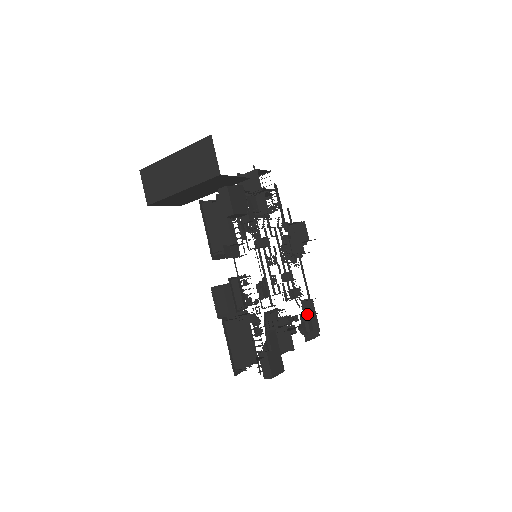
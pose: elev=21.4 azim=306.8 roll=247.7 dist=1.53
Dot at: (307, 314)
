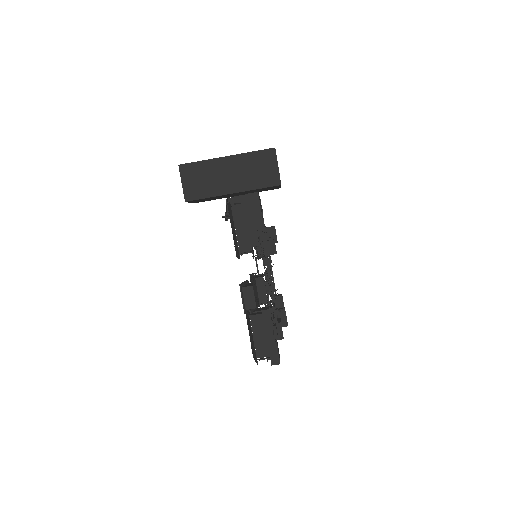
Dot at: occluded
